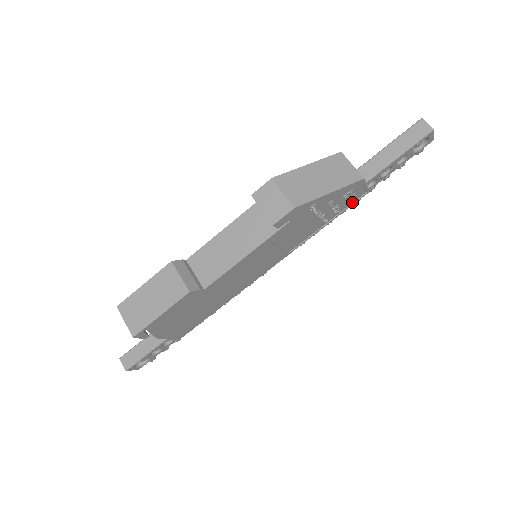
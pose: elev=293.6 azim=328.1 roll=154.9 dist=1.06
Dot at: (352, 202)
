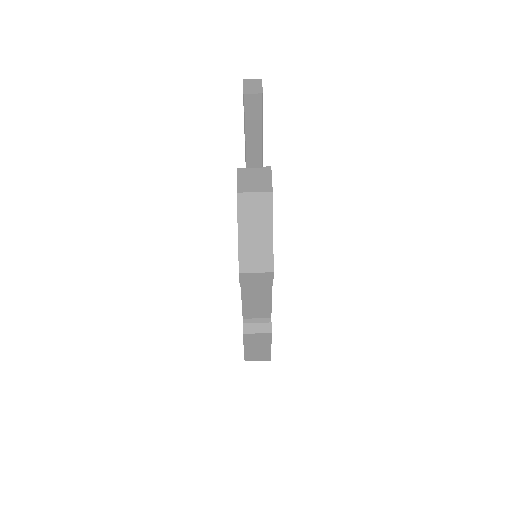
Dot at: occluded
